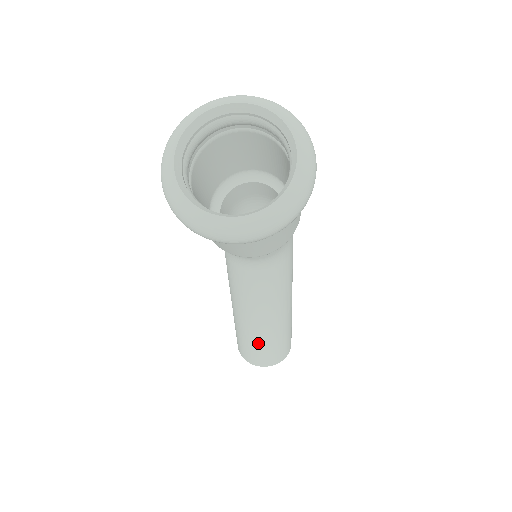
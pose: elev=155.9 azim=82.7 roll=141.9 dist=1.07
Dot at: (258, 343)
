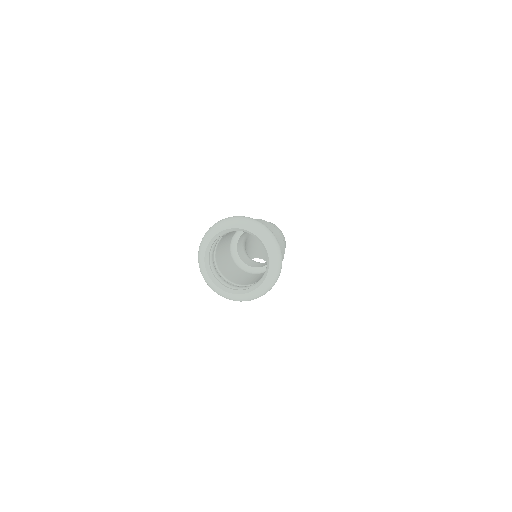
Dot at: occluded
